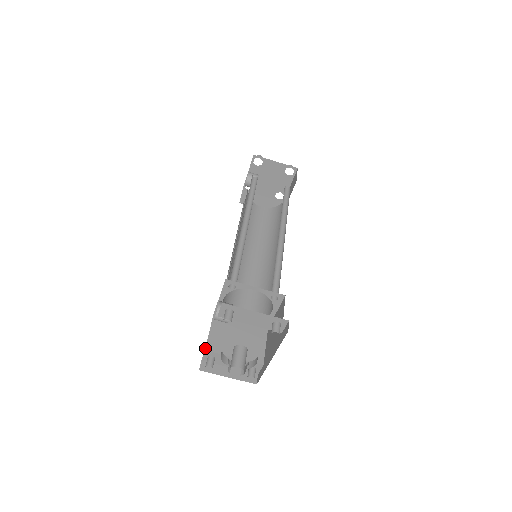
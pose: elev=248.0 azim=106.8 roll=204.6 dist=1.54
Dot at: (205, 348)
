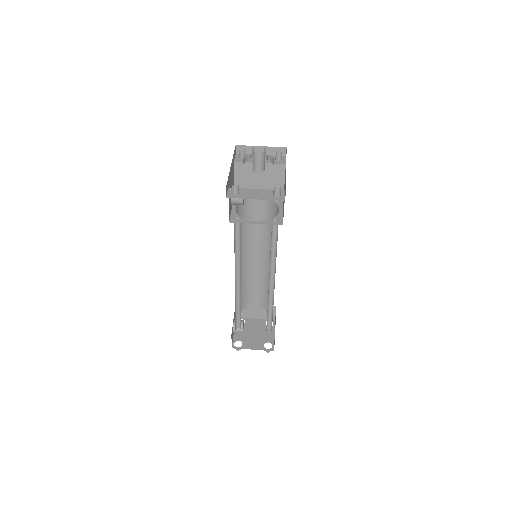
Dot at: (228, 189)
